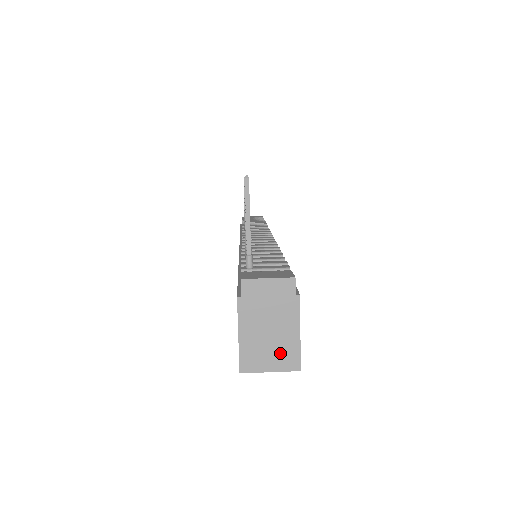
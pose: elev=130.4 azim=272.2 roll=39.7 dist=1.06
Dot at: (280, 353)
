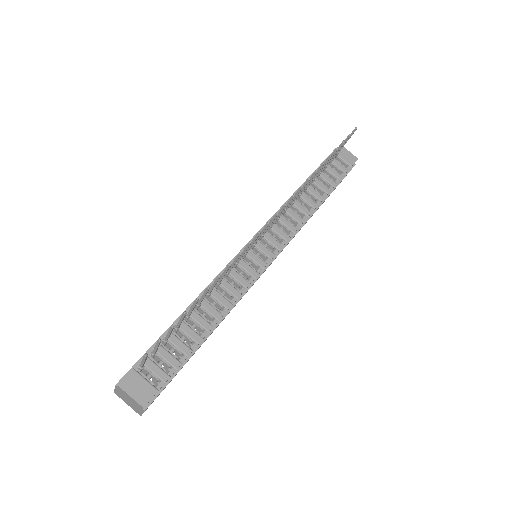
Dot at: (133, 407)
